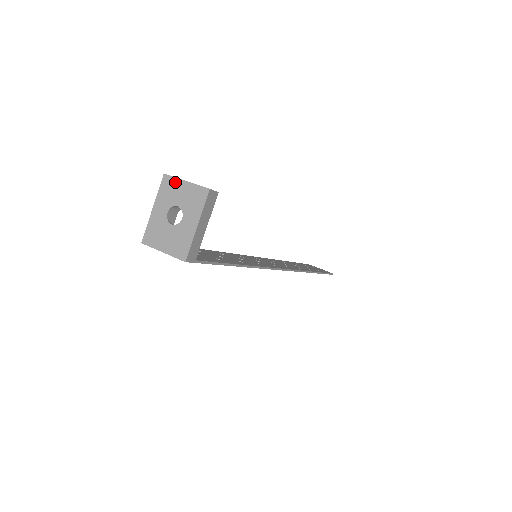
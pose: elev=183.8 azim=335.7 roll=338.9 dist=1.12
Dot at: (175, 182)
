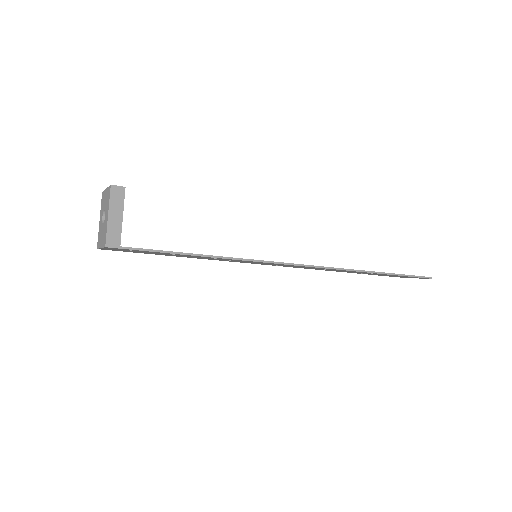
Dot at: (104, 193)
